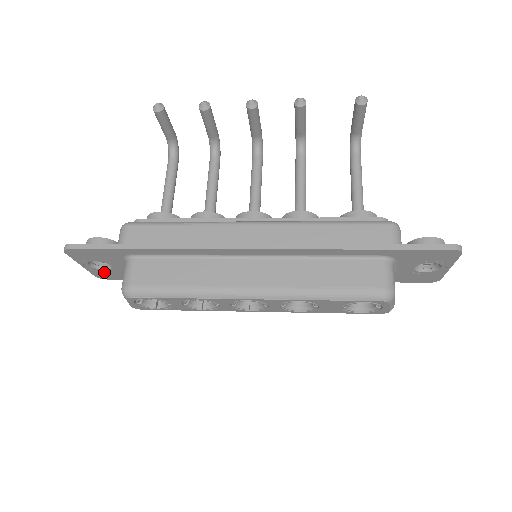
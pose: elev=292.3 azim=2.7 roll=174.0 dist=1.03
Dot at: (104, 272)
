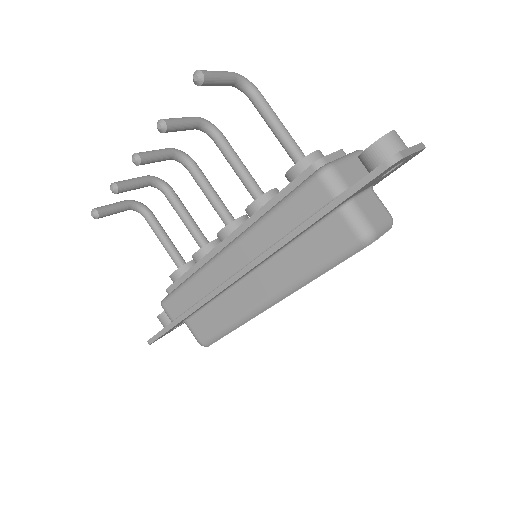
Dot at: occluded
